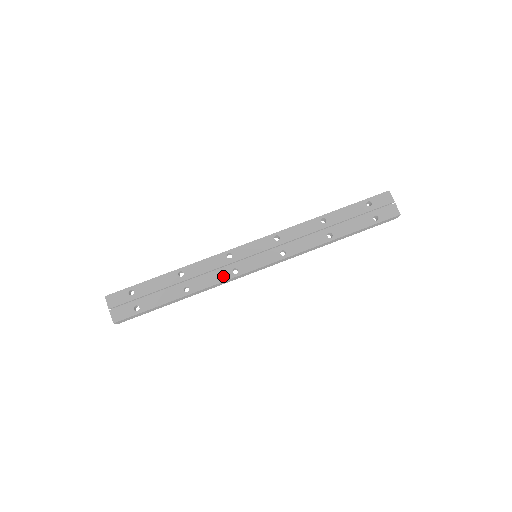
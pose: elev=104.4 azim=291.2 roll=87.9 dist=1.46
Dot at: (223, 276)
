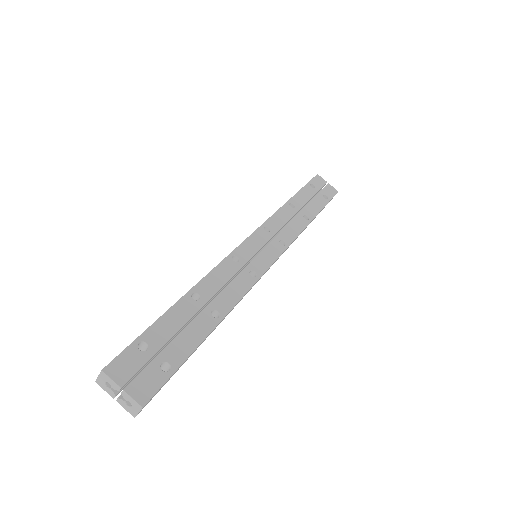
Dot at: (245, 283)
